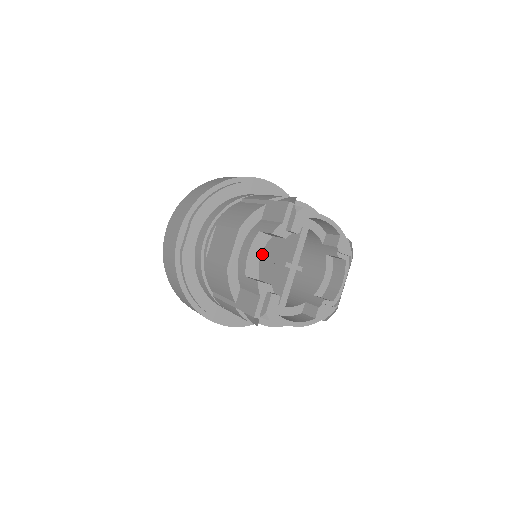
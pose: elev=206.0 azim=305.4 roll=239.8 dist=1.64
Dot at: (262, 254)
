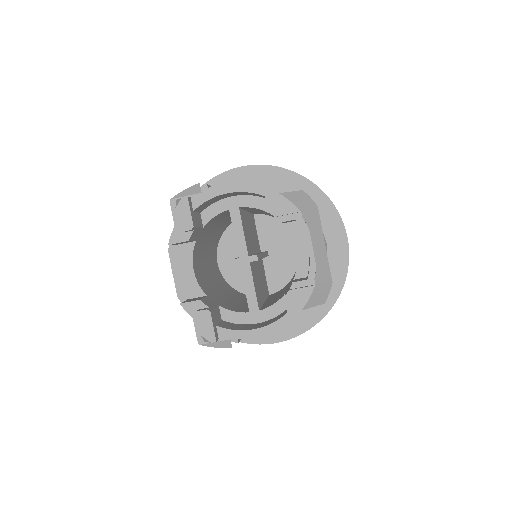
Dot at: occluded
